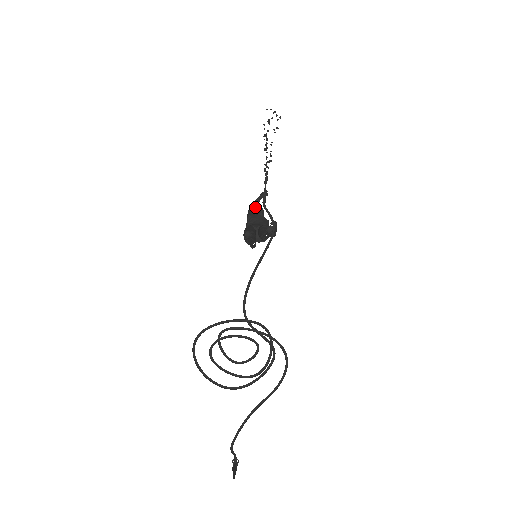
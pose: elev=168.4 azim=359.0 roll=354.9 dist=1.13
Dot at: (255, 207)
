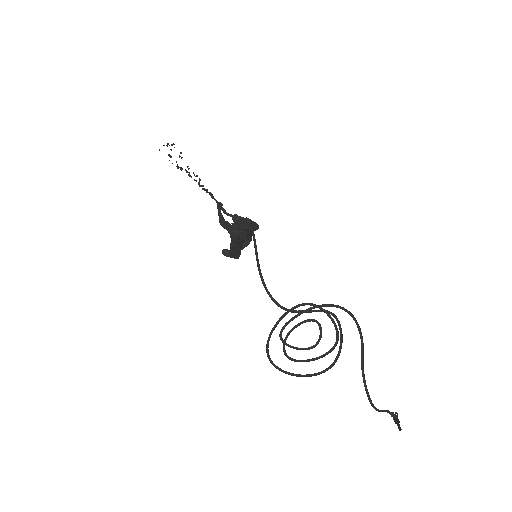
Dot at: (224, 221)
